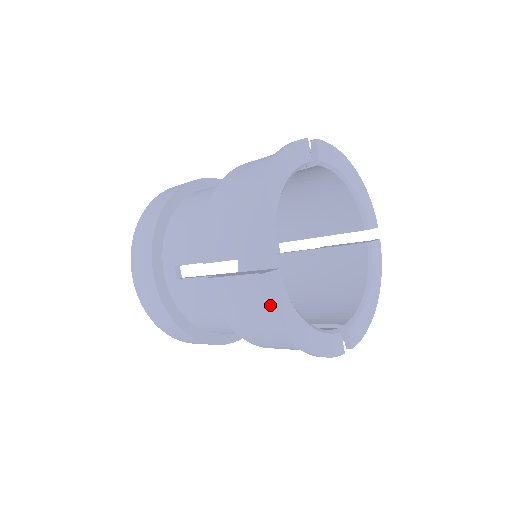
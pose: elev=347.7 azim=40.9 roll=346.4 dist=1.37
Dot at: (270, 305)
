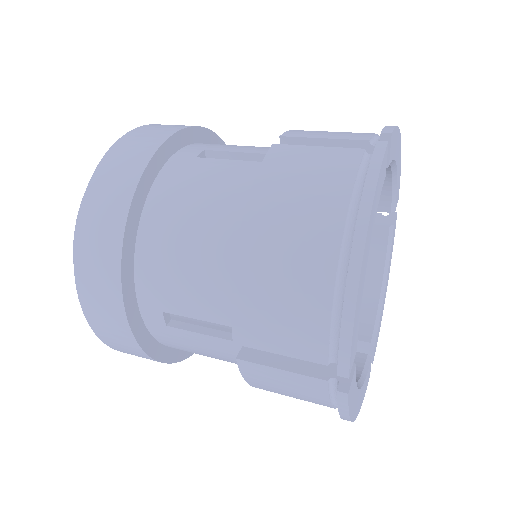
Dot at: (346, 414)
